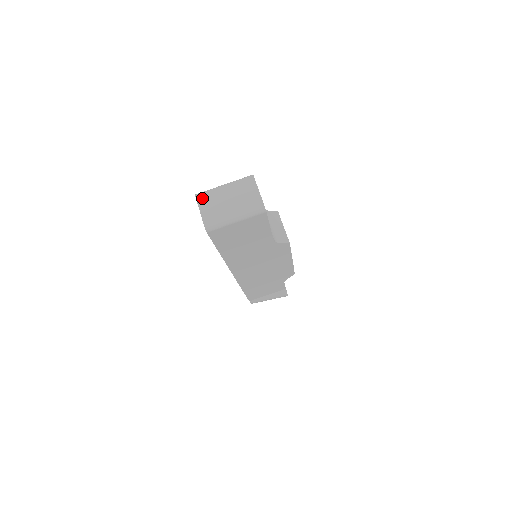
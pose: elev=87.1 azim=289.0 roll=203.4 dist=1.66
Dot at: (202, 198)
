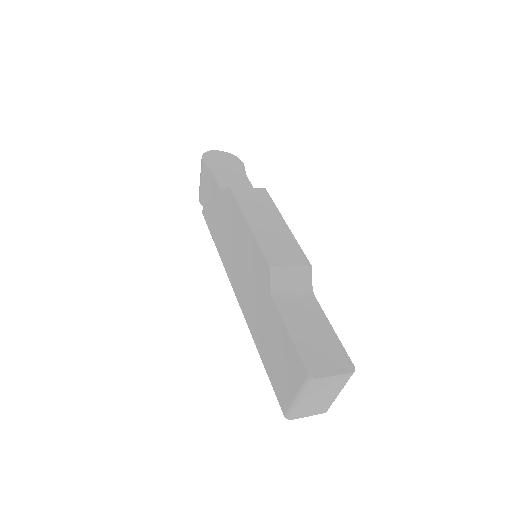
Dot at: (297, 416)
